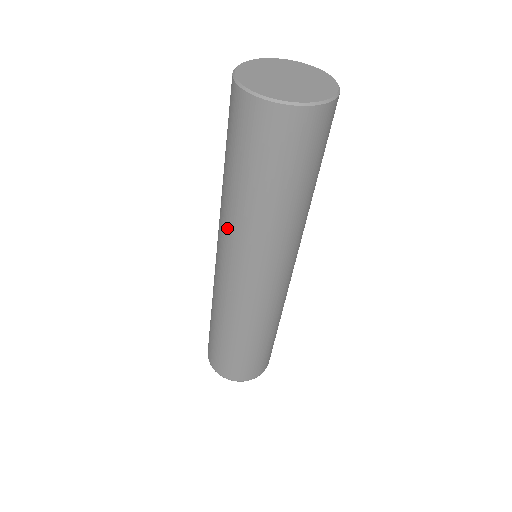
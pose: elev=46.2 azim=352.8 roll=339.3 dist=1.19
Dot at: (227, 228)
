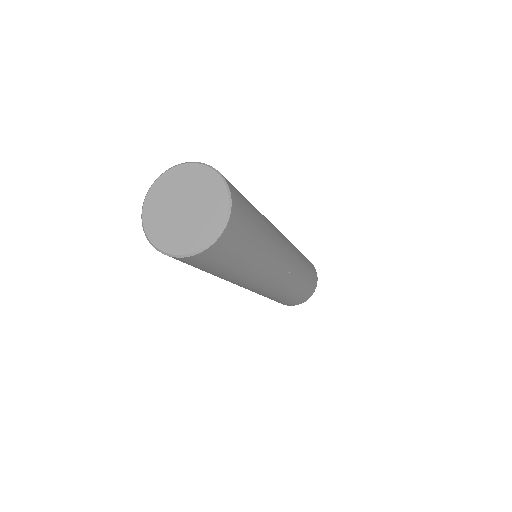
Dot at: occluded
